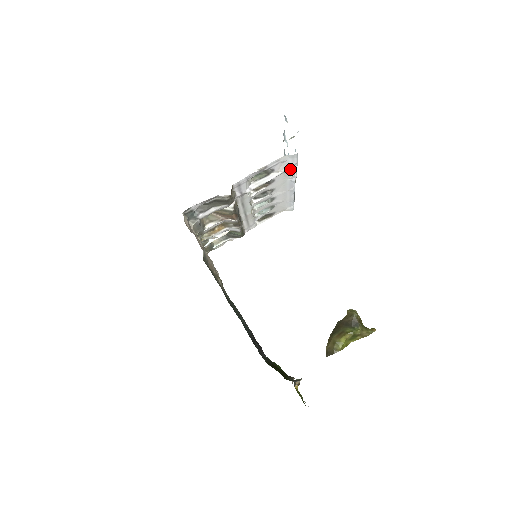
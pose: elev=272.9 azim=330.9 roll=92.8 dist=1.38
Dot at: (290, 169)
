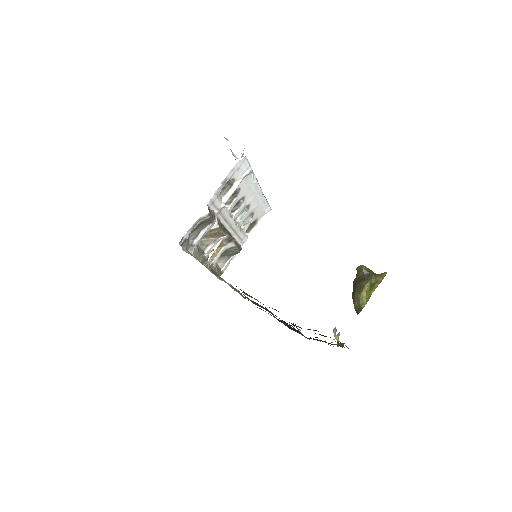
Dot at: (247, 173)
